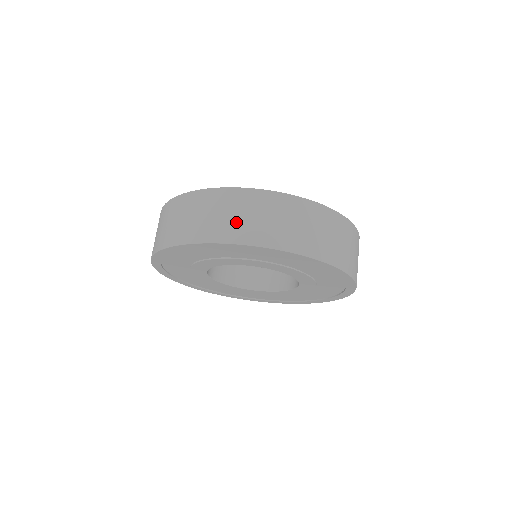
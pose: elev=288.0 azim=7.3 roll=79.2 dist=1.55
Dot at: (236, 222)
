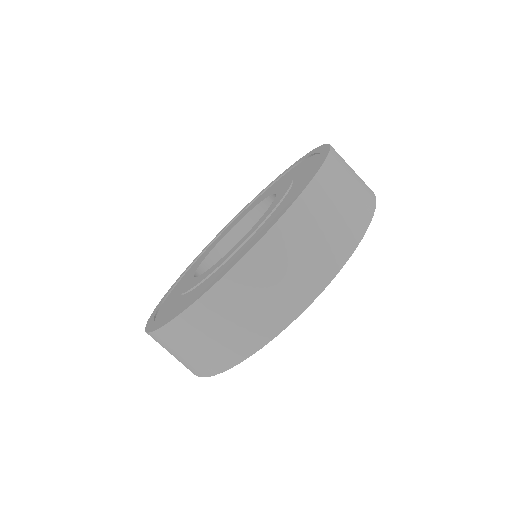
Dot at: (181, 361)
